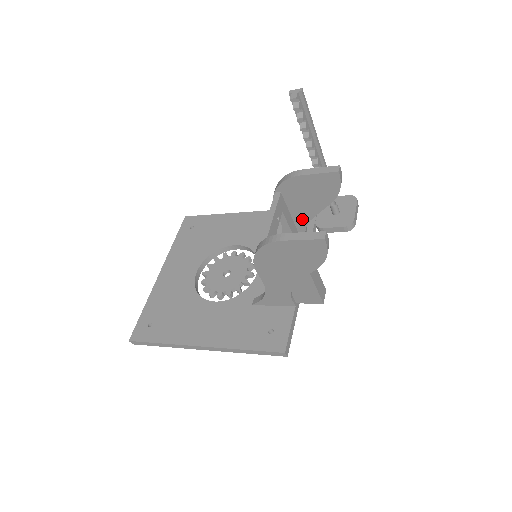
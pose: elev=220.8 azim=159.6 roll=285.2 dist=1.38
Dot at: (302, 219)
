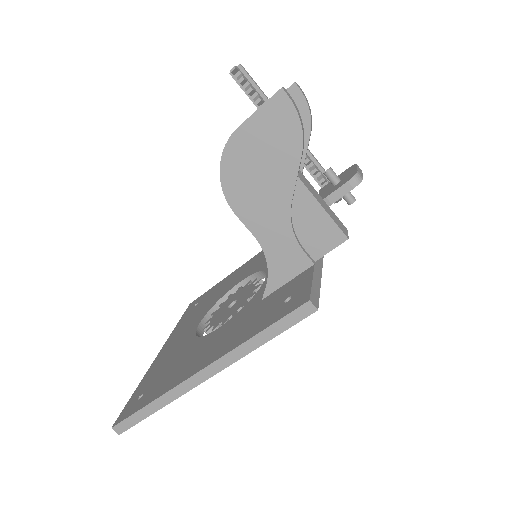
Dot at: occluded
